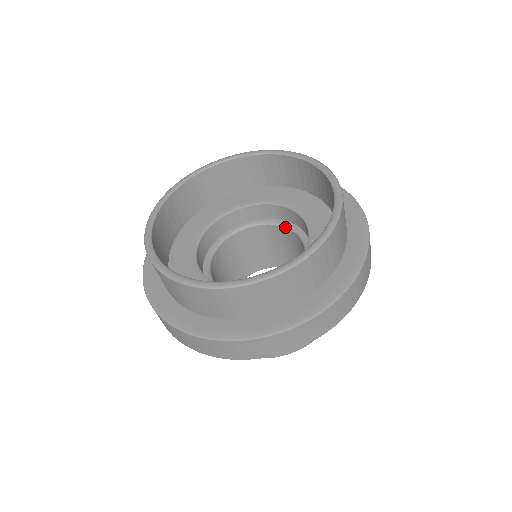
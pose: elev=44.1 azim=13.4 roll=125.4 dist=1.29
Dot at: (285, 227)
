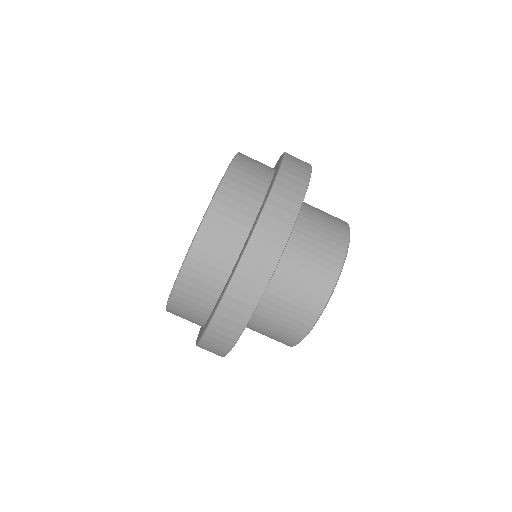
Dot at: occluded
